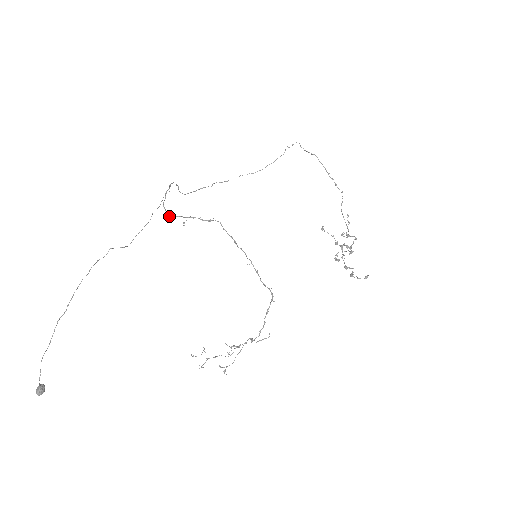
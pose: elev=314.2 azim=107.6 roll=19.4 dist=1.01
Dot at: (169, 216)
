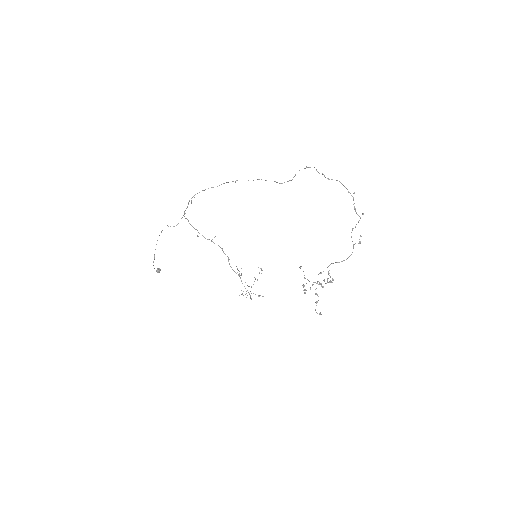
Dot at: (191, 225)
